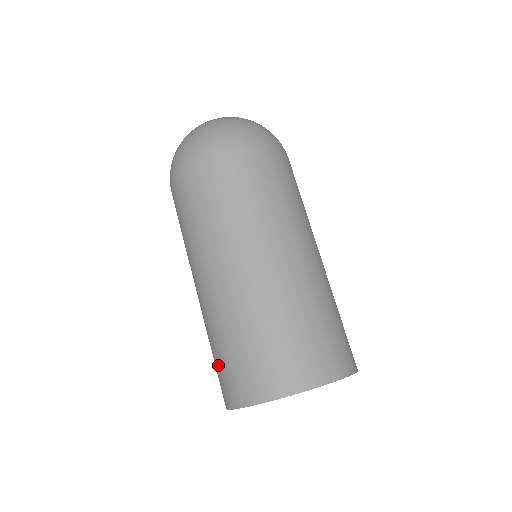
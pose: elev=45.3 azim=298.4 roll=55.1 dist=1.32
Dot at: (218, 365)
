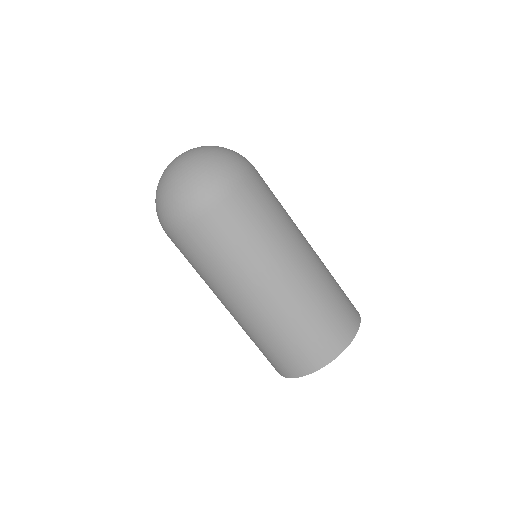
Dot at: (263, 353)
